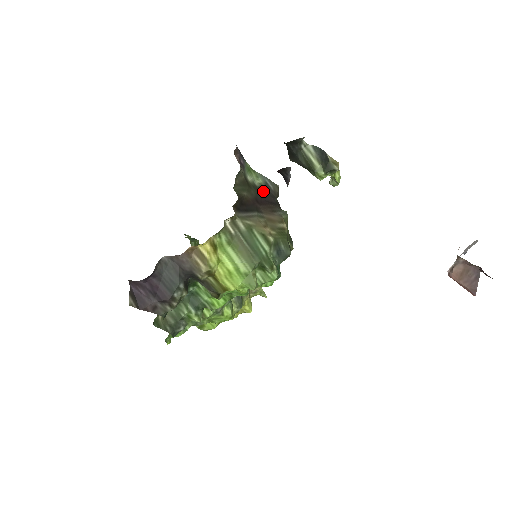
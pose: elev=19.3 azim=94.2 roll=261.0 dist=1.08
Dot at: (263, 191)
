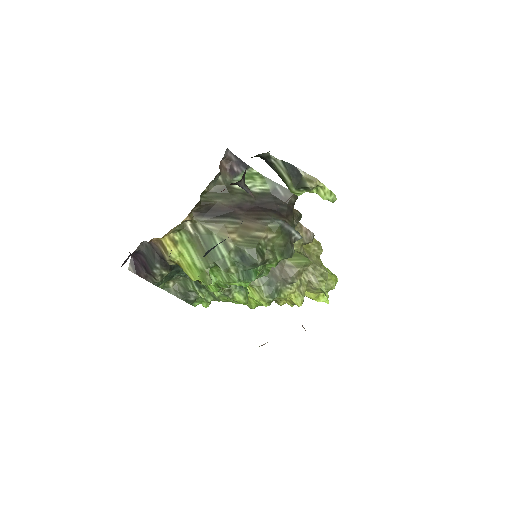
Dot at: (265, 197)
